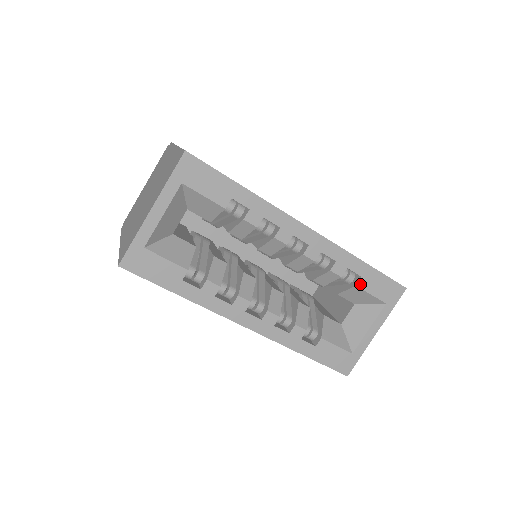
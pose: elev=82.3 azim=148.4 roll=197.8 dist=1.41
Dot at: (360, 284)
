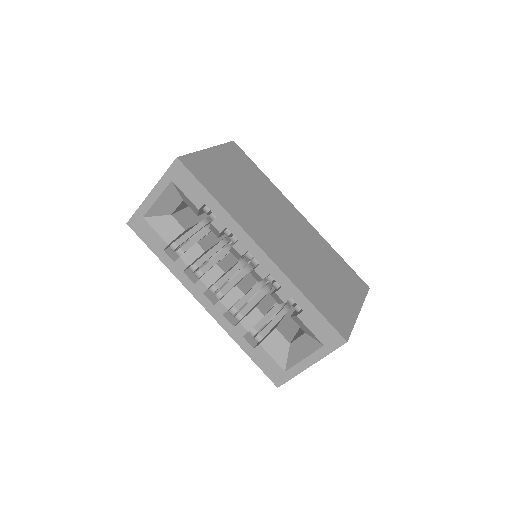
Dot at: (301, 316)
